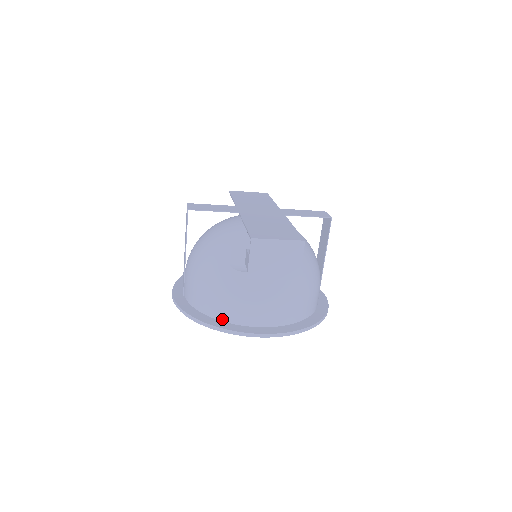
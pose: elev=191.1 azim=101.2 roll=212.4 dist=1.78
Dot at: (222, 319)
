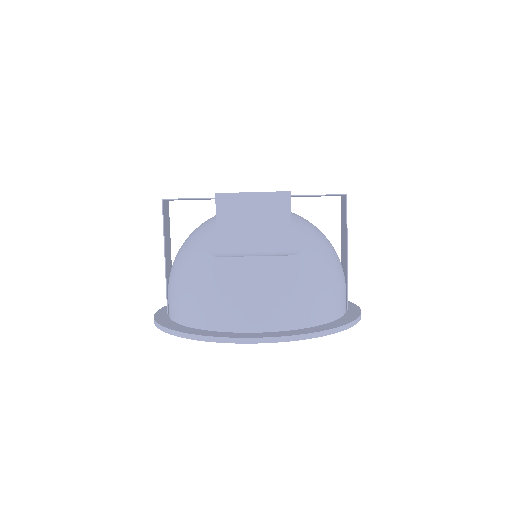
Dot at: (203, 327)
